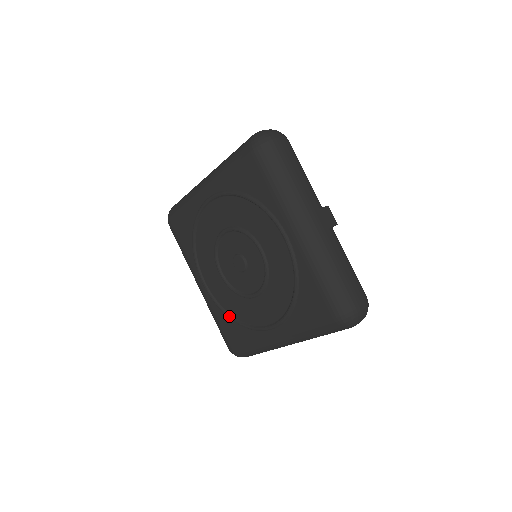
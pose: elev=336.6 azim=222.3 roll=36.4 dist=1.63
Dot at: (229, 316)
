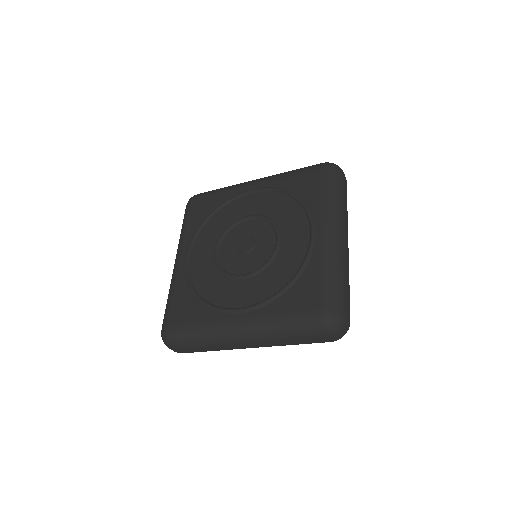
Dot at: (284, 287)
